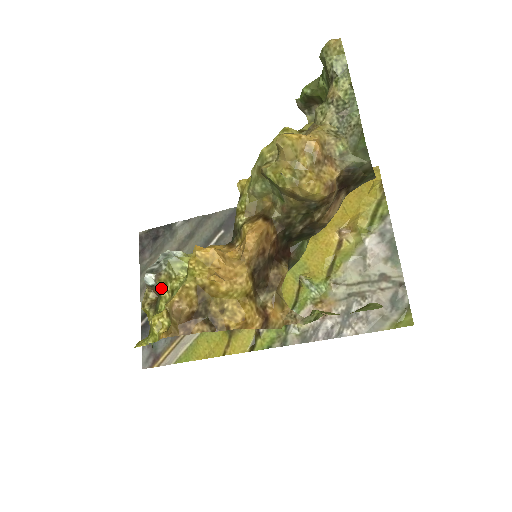
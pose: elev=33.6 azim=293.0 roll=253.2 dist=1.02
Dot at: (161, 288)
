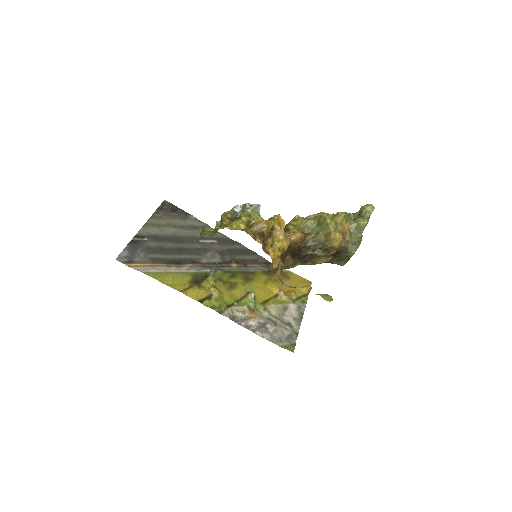
Dot at: (244, 216)
